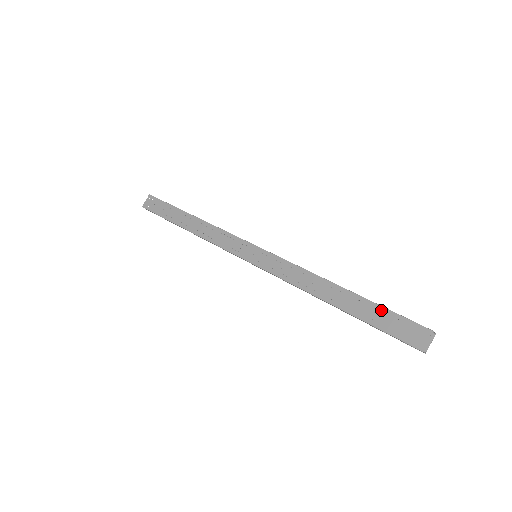
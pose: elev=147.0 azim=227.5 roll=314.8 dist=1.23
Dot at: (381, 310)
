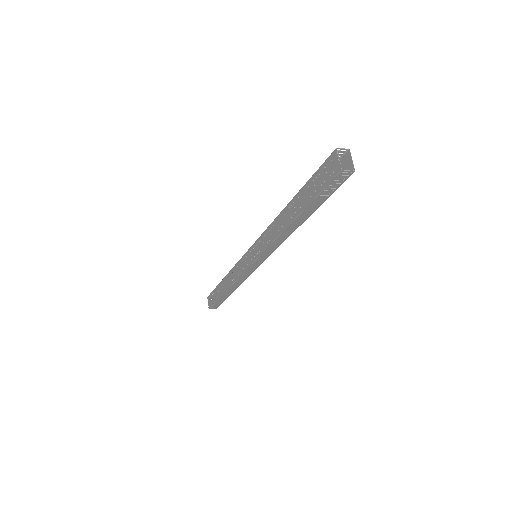
Dot at: (309, 184)
